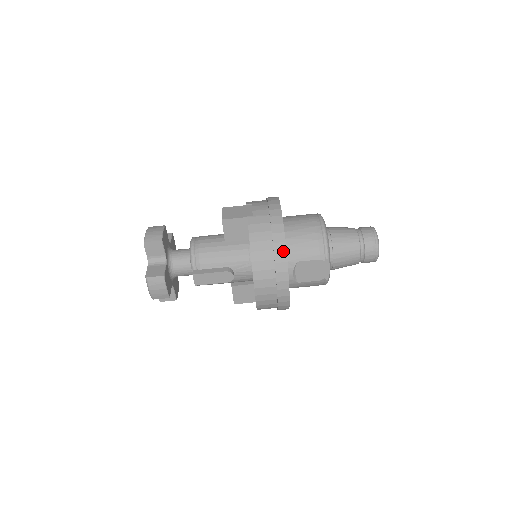
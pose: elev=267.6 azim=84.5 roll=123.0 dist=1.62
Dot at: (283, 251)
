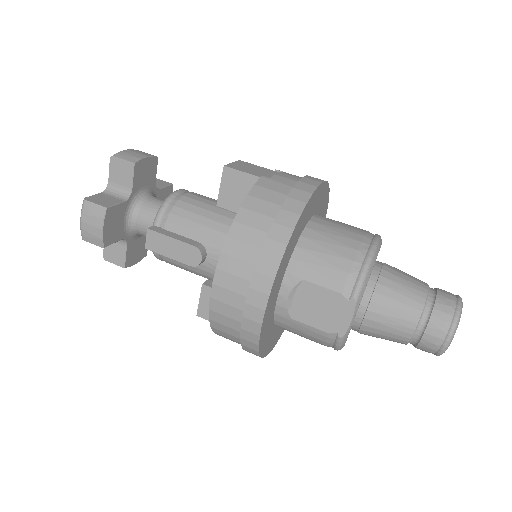
Dot at: (282, 241)
